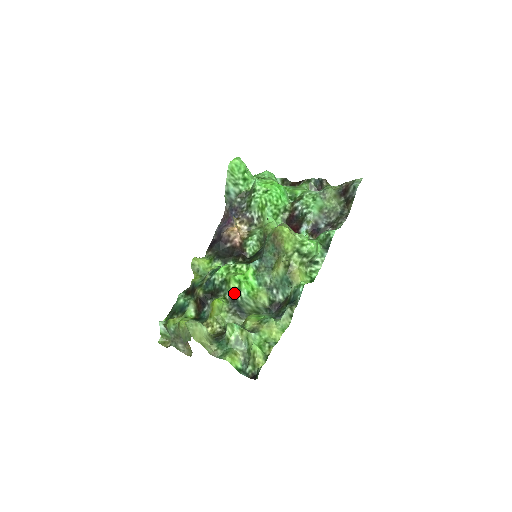
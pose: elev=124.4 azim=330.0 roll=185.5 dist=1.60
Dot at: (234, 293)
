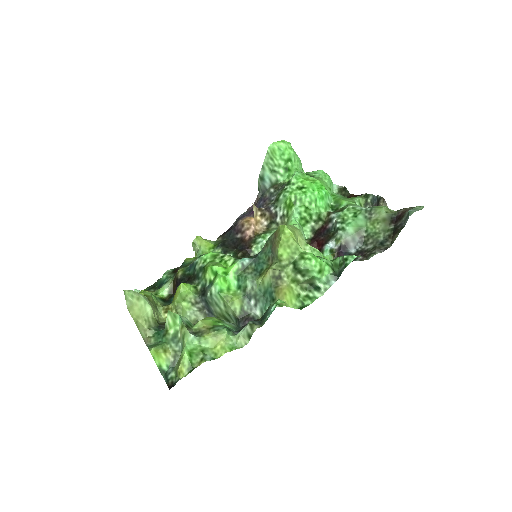
Dot at: (207, 285)
